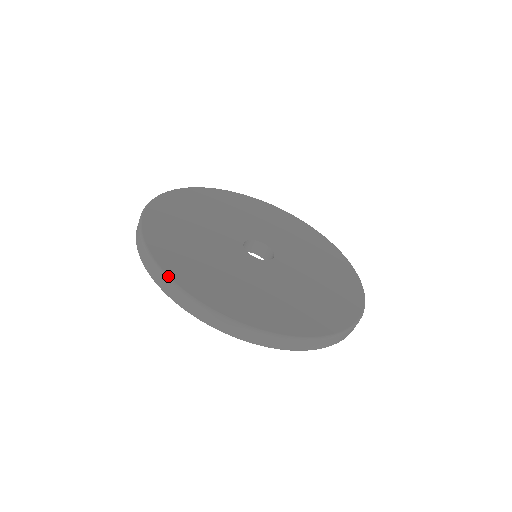
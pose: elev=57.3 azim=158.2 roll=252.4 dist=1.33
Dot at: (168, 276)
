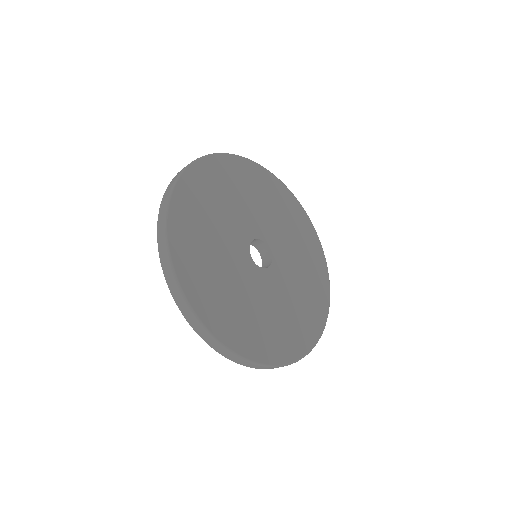
Dot at: (167, 227)
